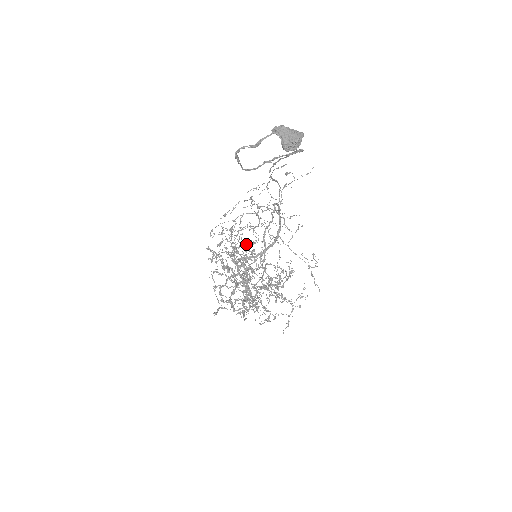
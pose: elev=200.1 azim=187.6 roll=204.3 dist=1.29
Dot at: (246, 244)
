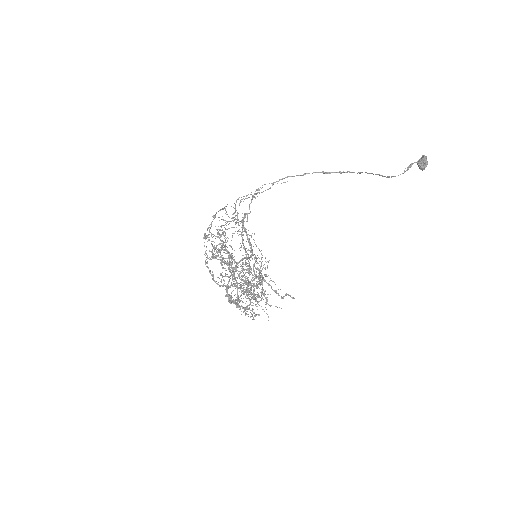
Dot at: (241, 247)
